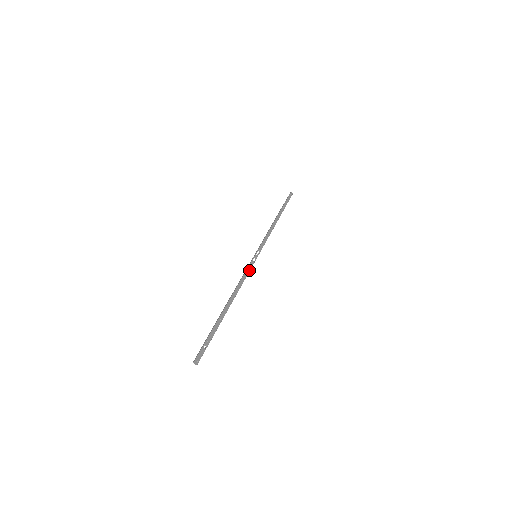
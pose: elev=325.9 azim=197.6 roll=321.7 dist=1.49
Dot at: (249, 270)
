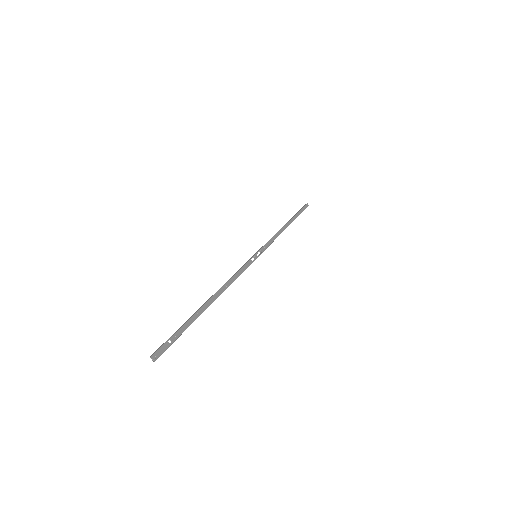
Dot at: (245, 268)
